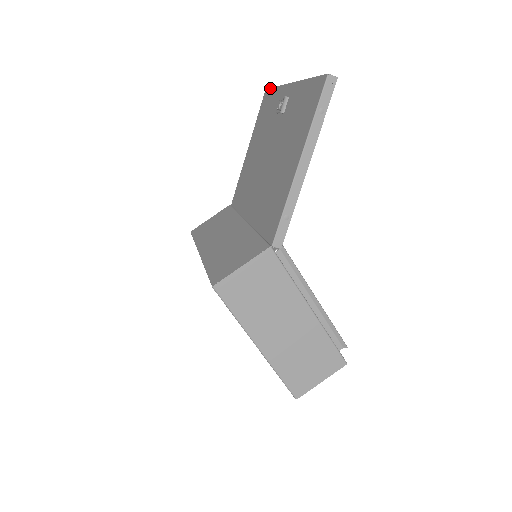
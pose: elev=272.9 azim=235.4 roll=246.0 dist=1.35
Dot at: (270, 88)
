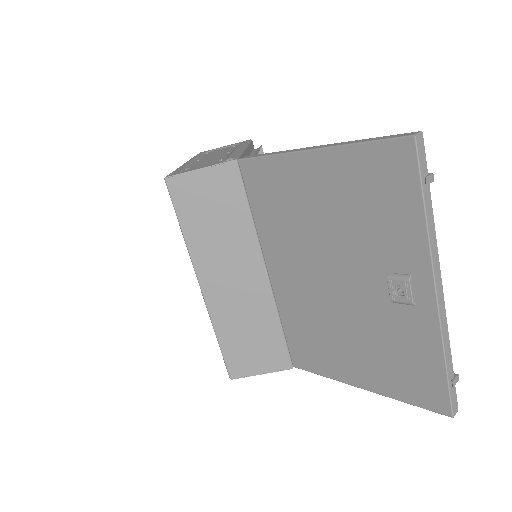
Dot at: (419, 177)
